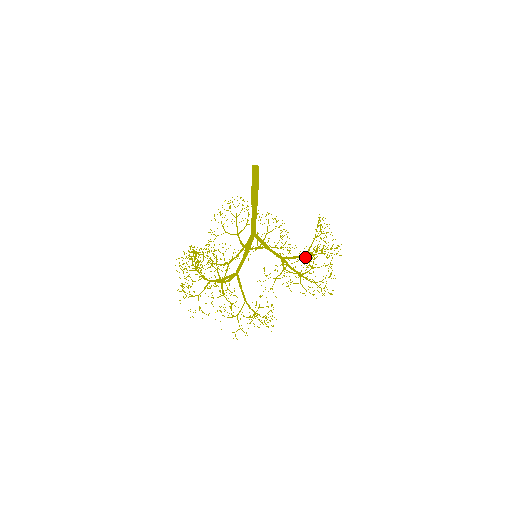
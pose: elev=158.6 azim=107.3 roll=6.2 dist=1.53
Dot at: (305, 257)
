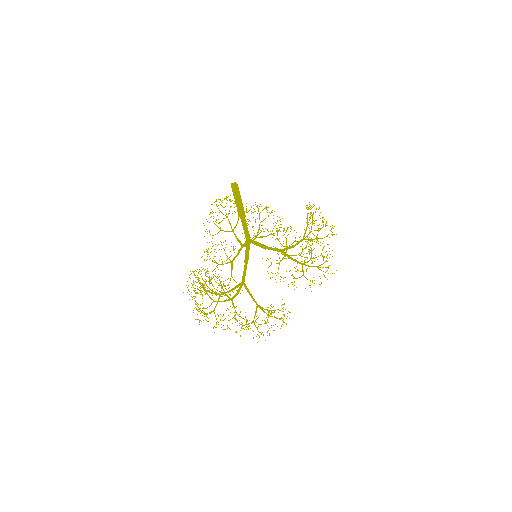
Dot at: occluded
